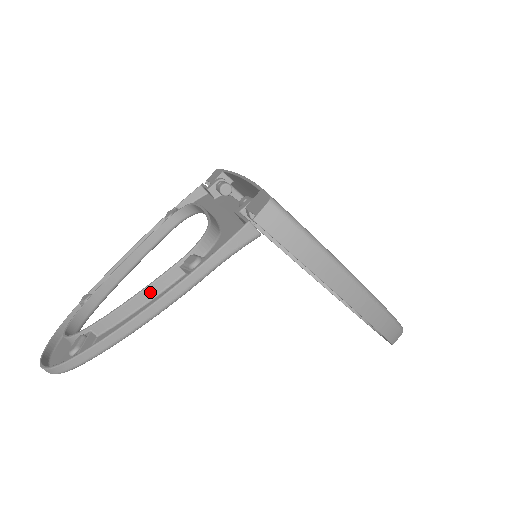
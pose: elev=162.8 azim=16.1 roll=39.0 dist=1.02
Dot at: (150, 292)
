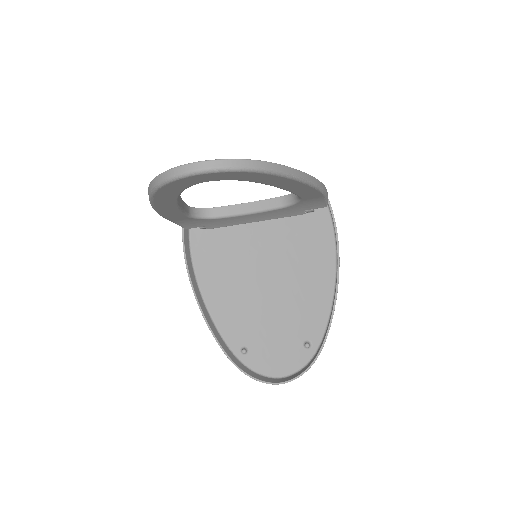
Dot at: occluded
